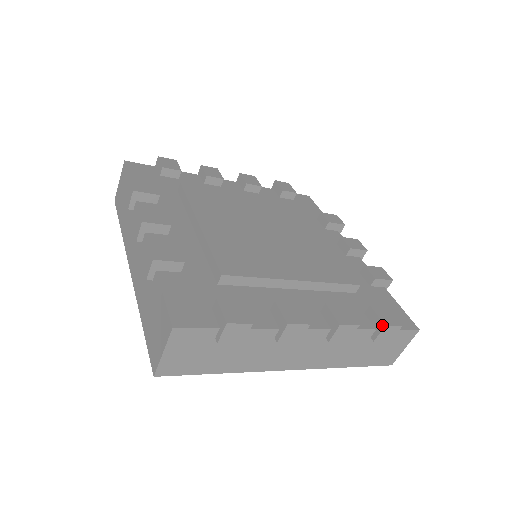
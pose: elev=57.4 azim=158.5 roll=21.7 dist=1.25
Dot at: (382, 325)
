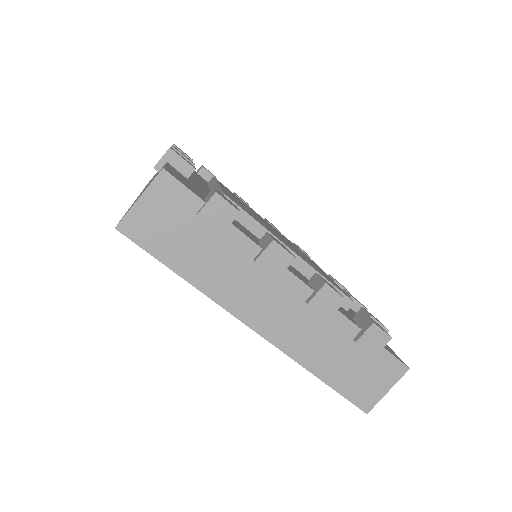
Dot at: (370, 323)
